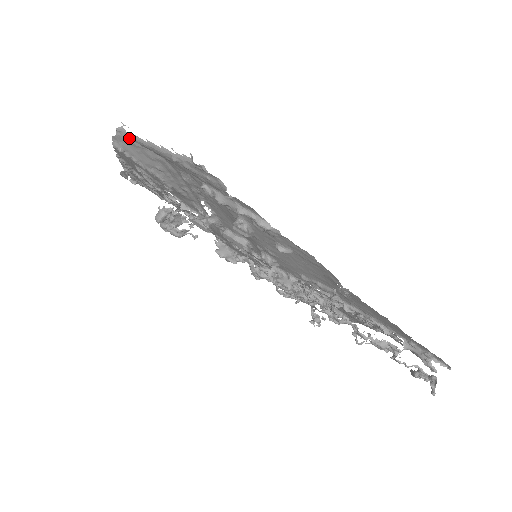
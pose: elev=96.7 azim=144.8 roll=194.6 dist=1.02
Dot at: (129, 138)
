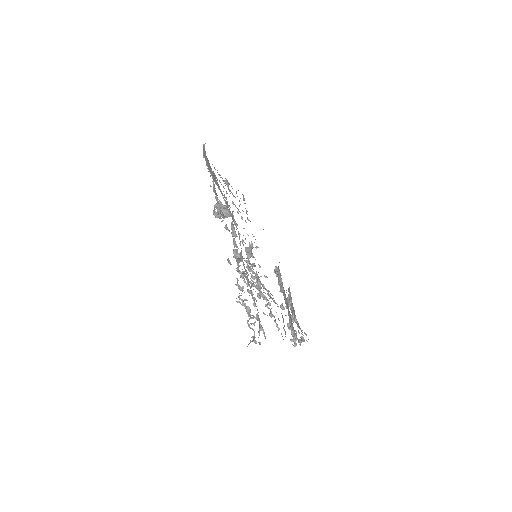
Dot at: occluded
